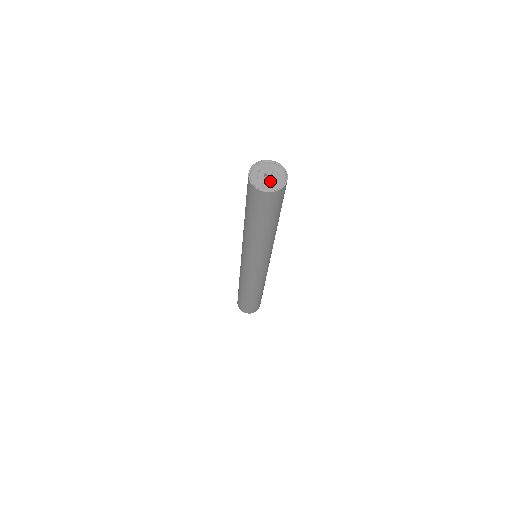
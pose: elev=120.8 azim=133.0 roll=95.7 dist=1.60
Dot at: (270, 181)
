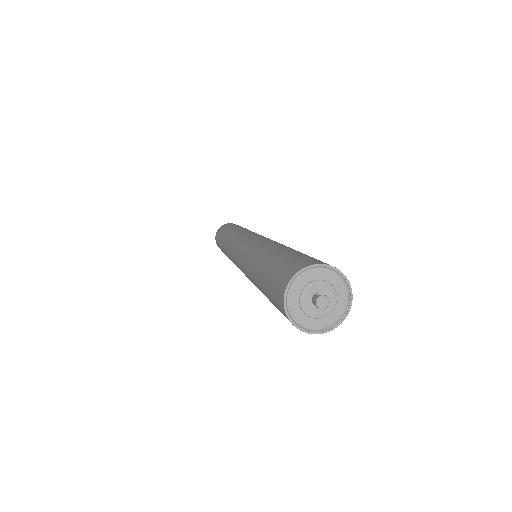
Dot at: (328, 306)
